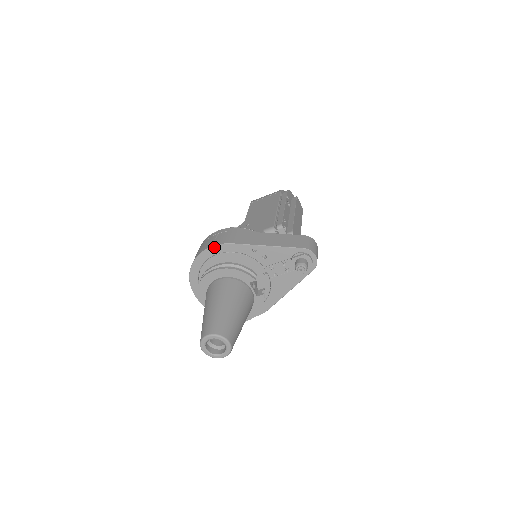
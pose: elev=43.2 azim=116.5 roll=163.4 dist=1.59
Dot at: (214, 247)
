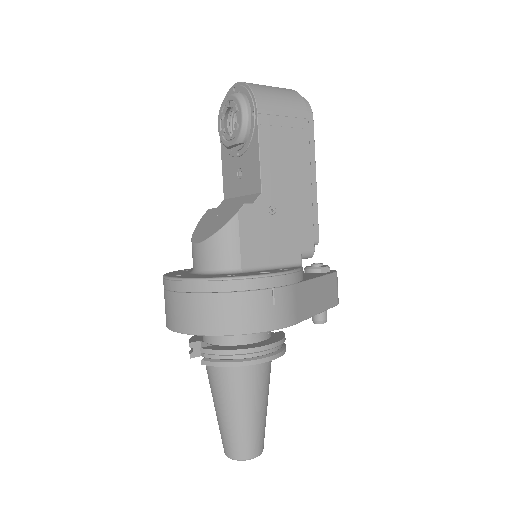
Dot at: occluded
